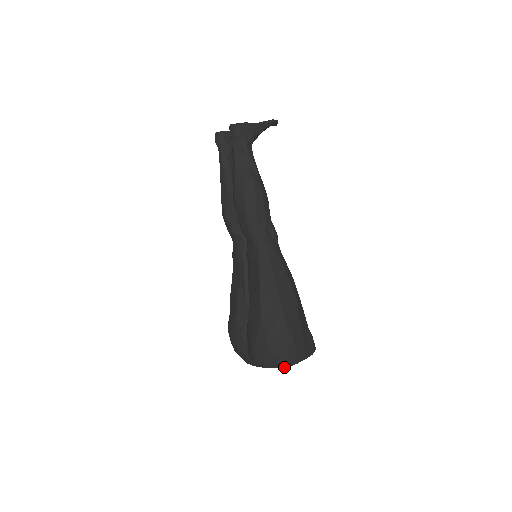
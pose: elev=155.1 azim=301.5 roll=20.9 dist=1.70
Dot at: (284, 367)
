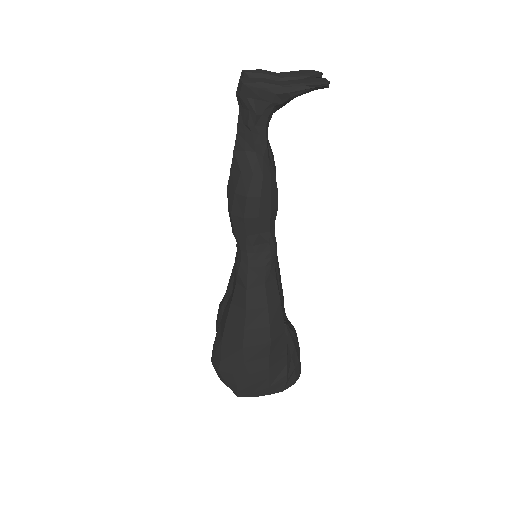
Dot at: (236, 394)
